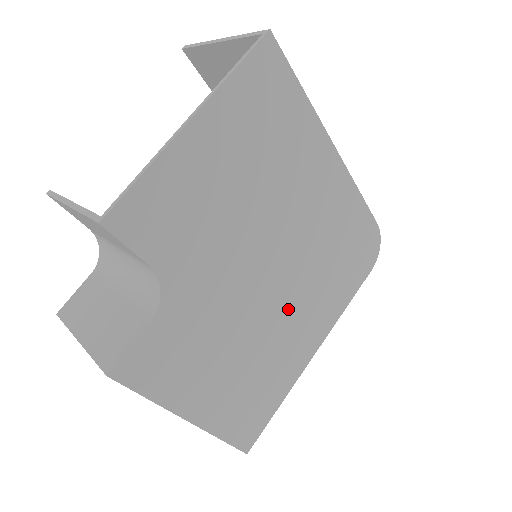
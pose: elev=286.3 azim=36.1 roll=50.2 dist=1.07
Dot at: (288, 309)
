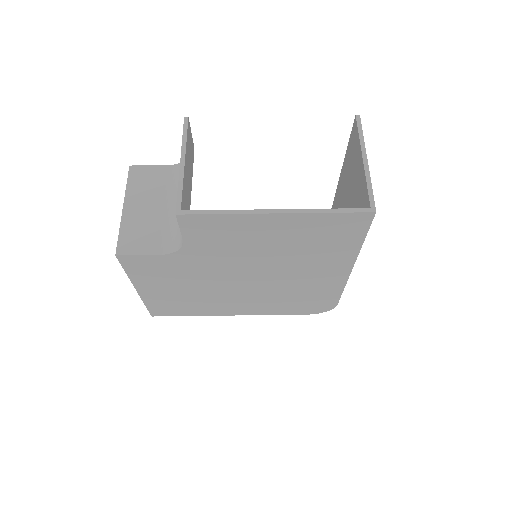
Dot at: (239, 295)
